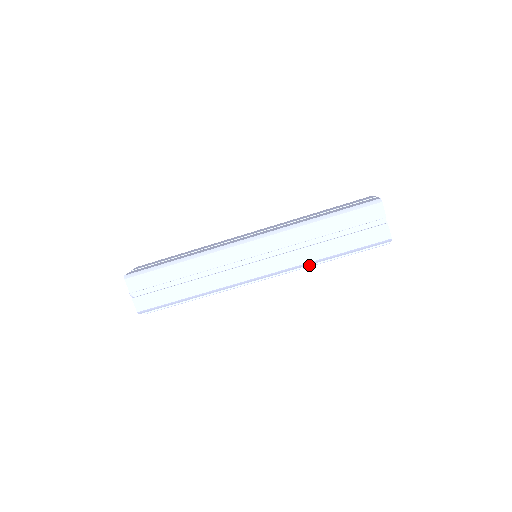
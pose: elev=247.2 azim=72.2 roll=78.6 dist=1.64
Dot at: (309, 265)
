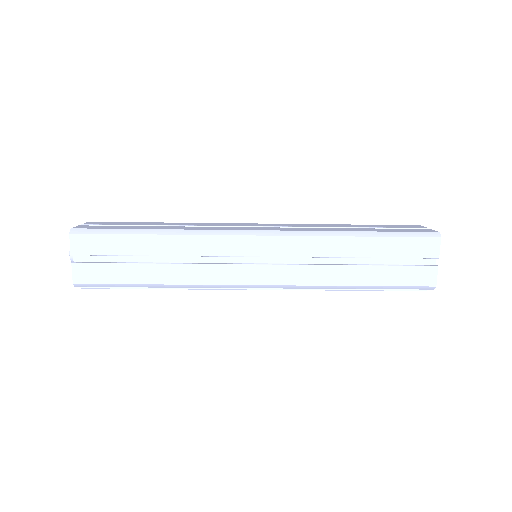
Dot at: occluded
